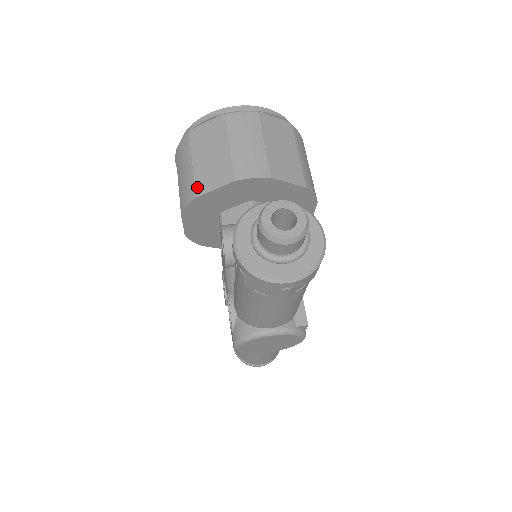
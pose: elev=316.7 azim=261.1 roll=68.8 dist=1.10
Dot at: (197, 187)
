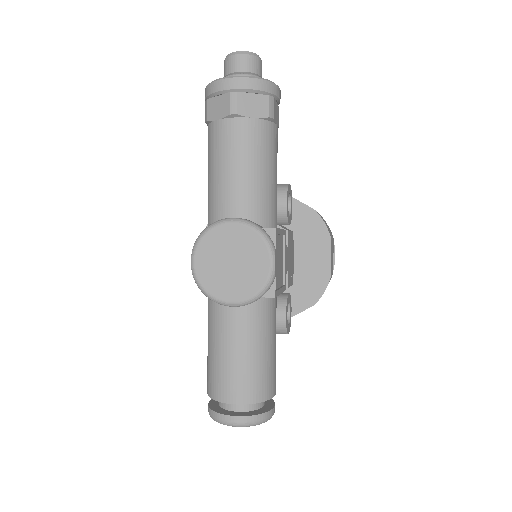
Dot at: occluded
